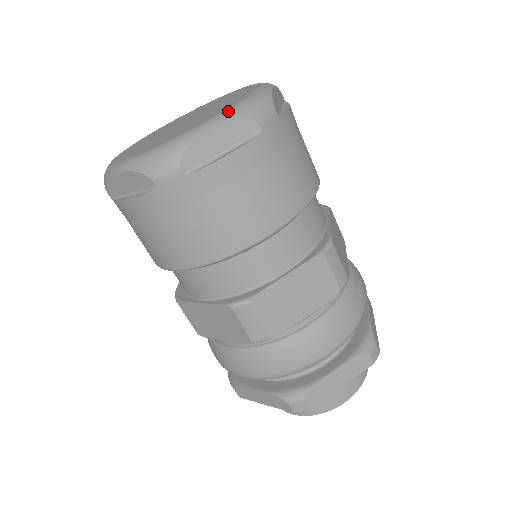
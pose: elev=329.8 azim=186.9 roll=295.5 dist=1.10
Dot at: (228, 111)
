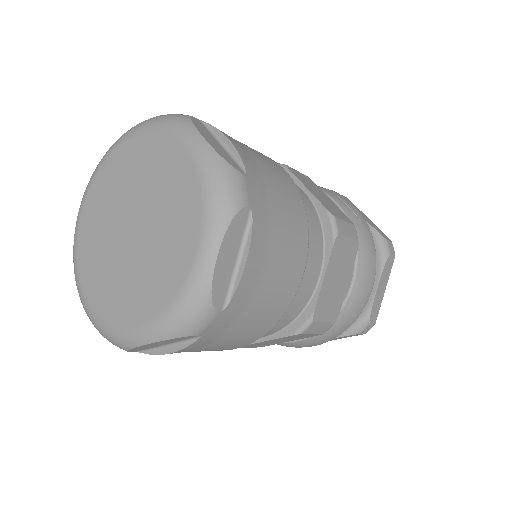
Dot at: (210, 221)
